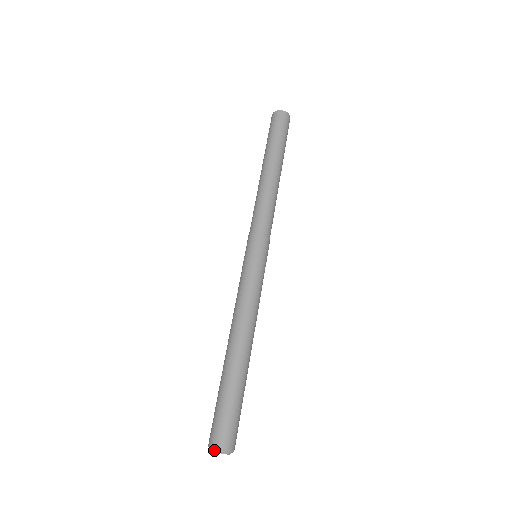
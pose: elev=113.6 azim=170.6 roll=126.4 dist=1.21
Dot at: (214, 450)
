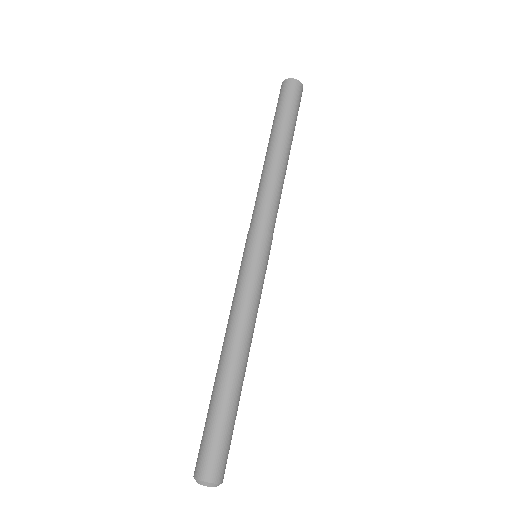
Dot at: (206, 484)
